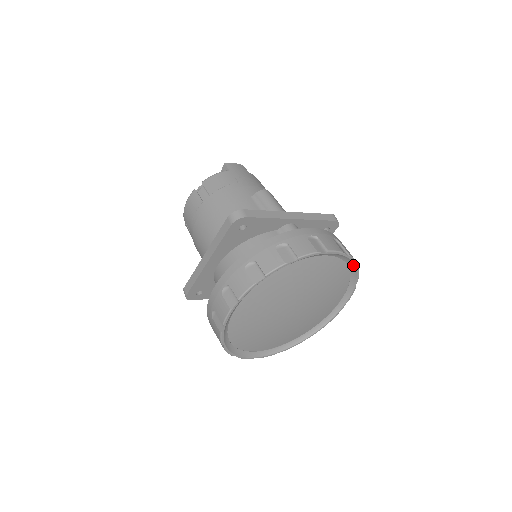
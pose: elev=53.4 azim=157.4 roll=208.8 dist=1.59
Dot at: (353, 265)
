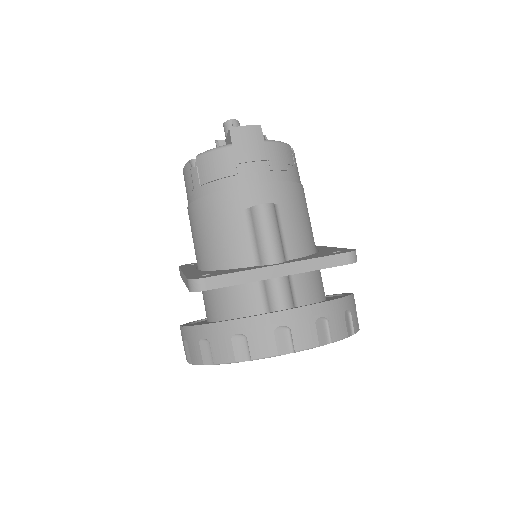
Dot at: occluded
